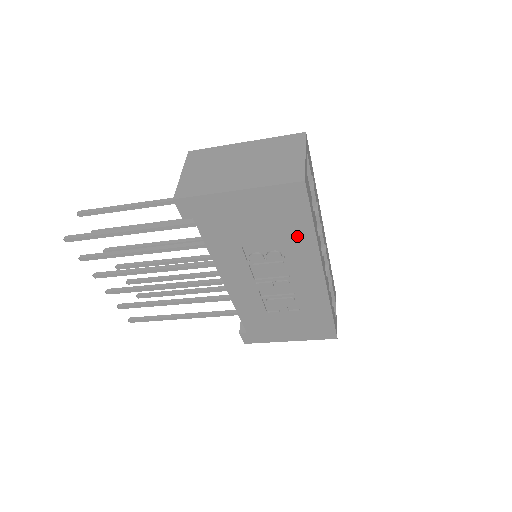
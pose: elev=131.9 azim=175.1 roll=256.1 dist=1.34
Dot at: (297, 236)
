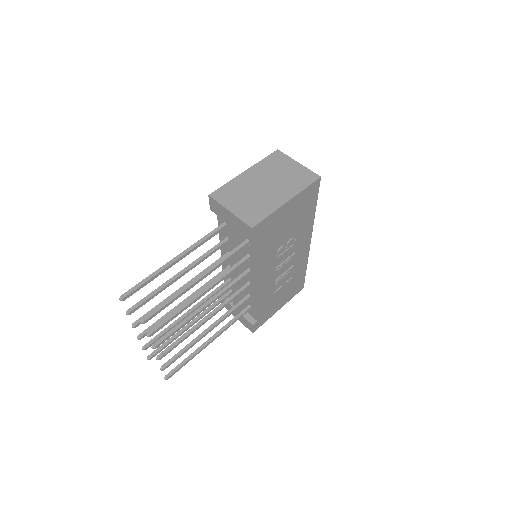
Dot at: (307, 219)
